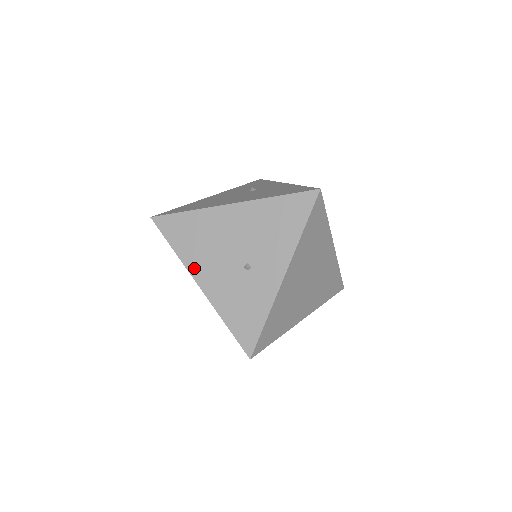
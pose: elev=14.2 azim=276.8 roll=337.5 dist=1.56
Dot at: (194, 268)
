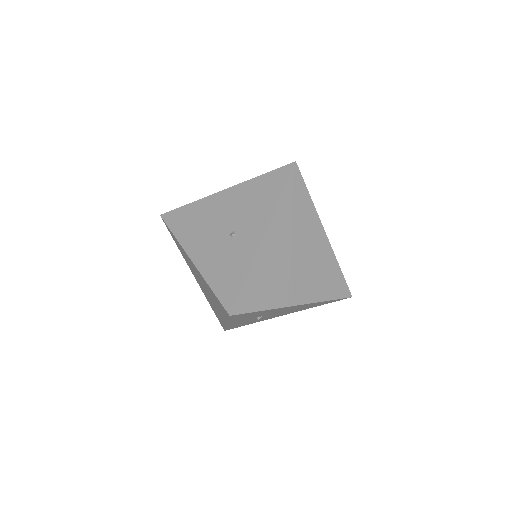
Dot at: (189, 246)
